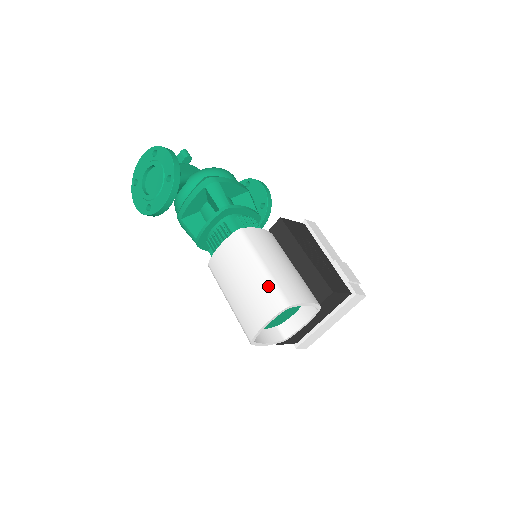
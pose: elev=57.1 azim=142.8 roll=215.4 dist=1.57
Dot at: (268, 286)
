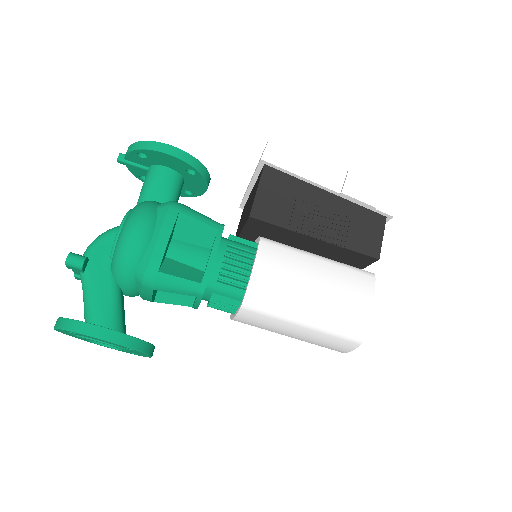
Dot at: (327, 336)
